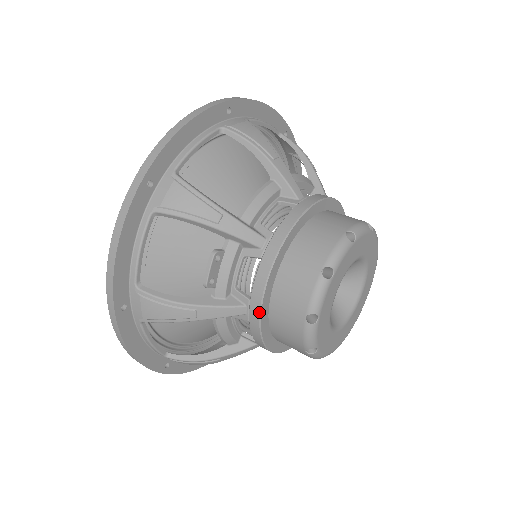
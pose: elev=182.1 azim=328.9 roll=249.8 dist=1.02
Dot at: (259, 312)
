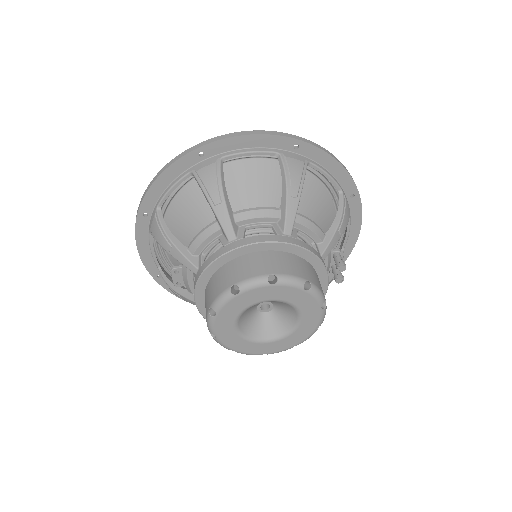
Dot at: (200, 313)
